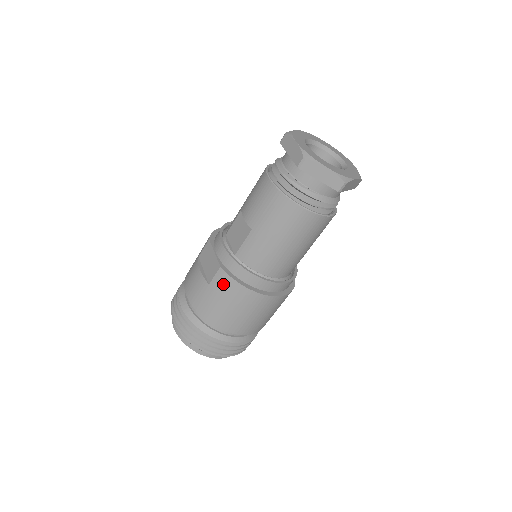
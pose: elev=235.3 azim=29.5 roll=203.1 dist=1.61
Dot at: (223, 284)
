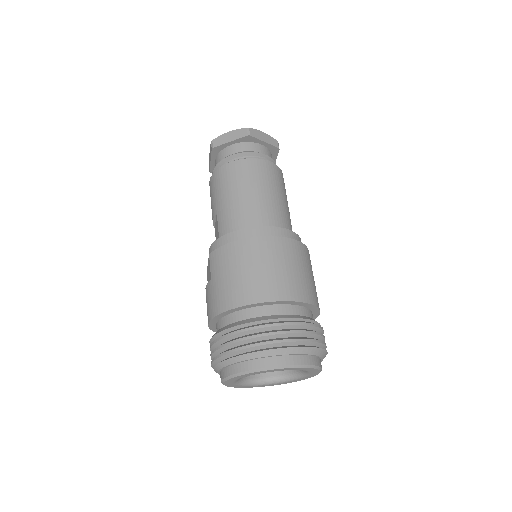
Dot at: (217, 261)
